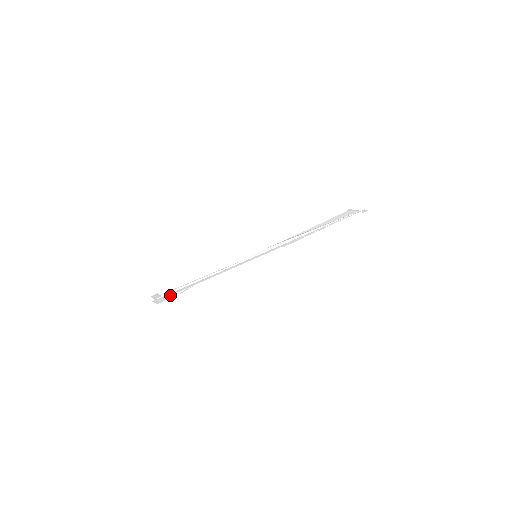
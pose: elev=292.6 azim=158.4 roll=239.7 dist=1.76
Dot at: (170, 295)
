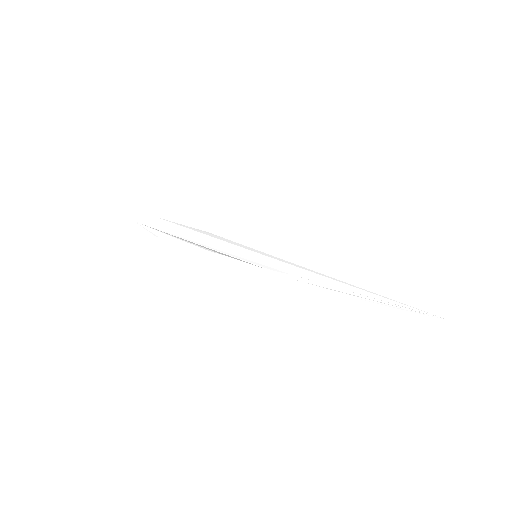
Dot at: (151, 226)
